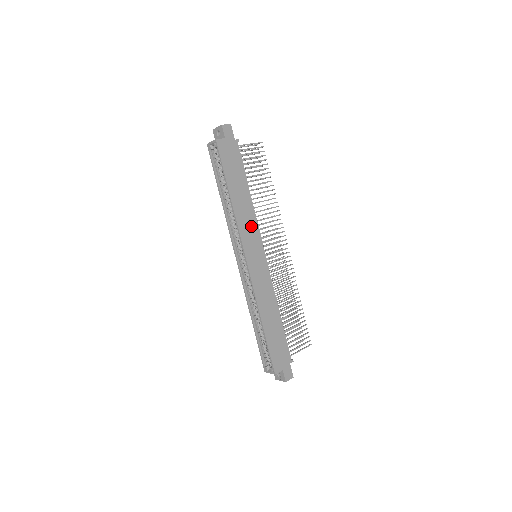
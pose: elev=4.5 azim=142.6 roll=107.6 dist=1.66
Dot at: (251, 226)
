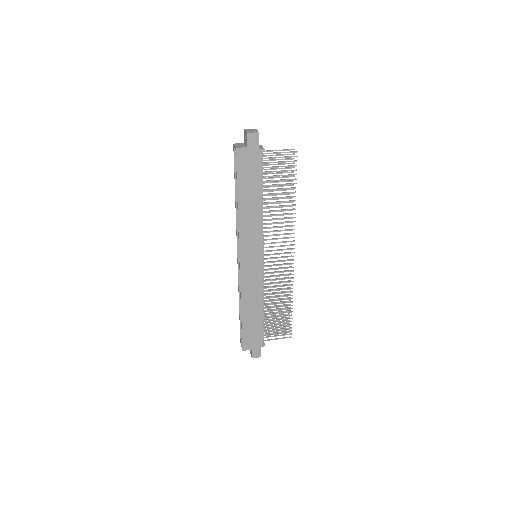
Dot at: (254, 233)
